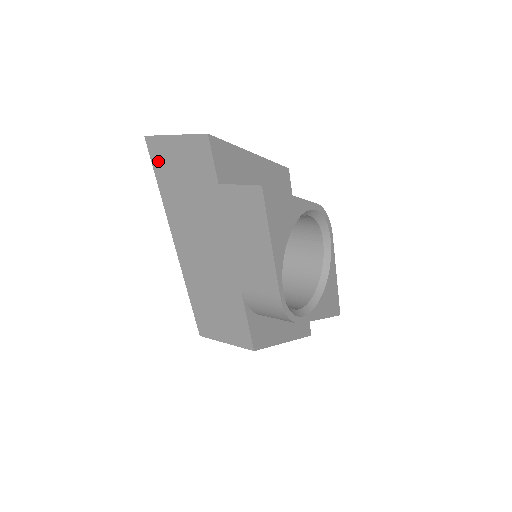
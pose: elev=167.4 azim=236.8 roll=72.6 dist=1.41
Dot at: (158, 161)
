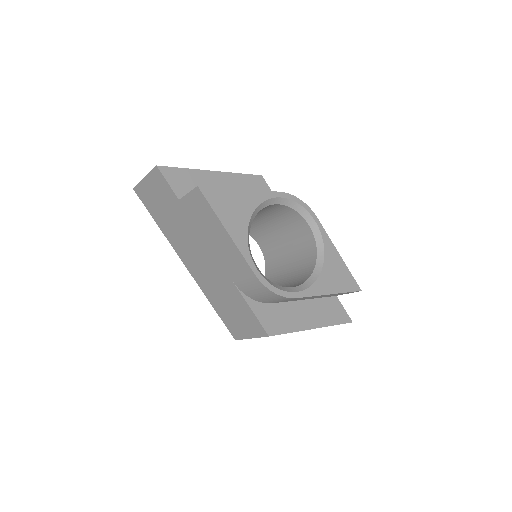
Dot at: (147, 203)
